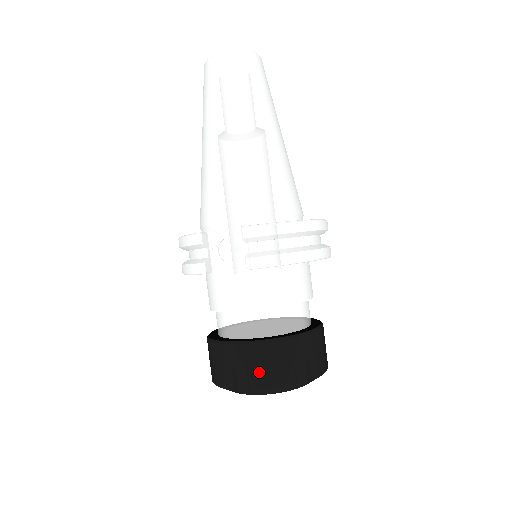
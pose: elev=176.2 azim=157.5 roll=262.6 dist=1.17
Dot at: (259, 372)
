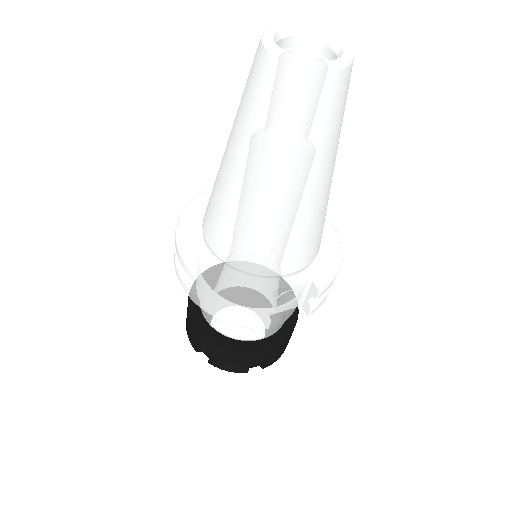
Dot at: (275, 357)
